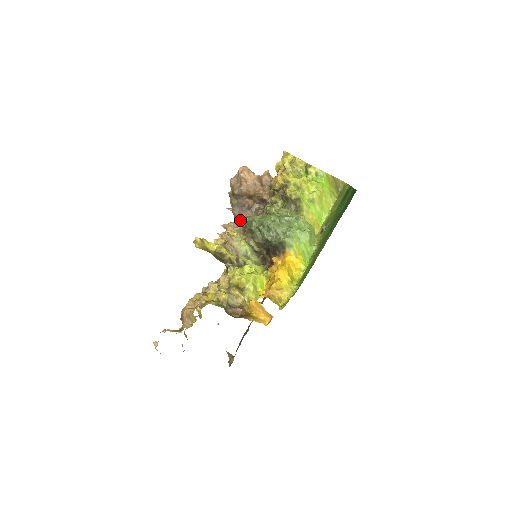
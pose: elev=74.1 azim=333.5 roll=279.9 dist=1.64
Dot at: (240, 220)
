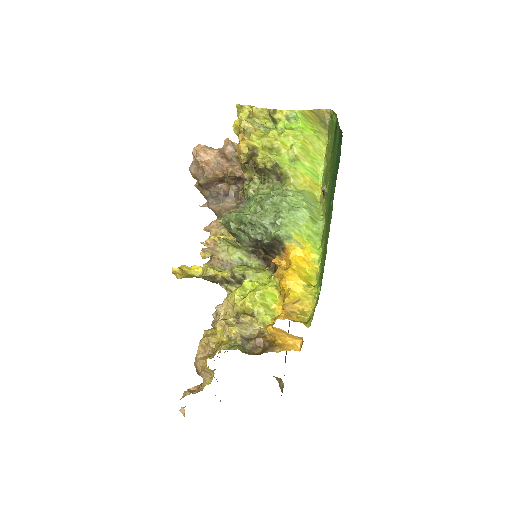
Dot at: (221, 215)
